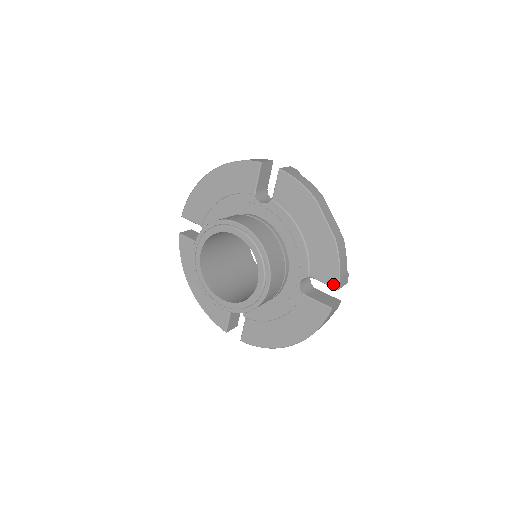
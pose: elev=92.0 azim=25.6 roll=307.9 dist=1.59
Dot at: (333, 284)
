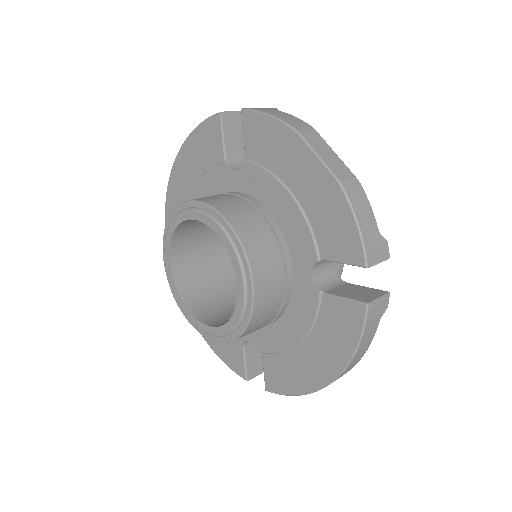
Dot at: (357, 260)
